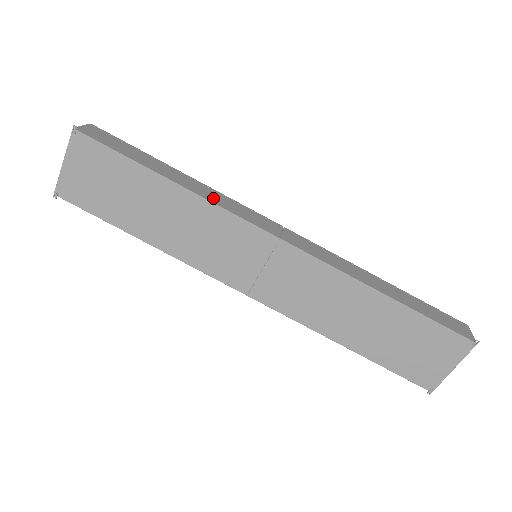
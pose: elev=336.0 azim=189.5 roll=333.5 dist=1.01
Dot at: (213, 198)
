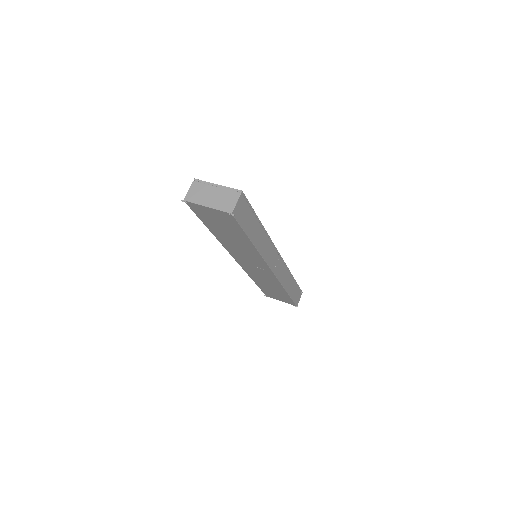
Dot at: (264, 250)
